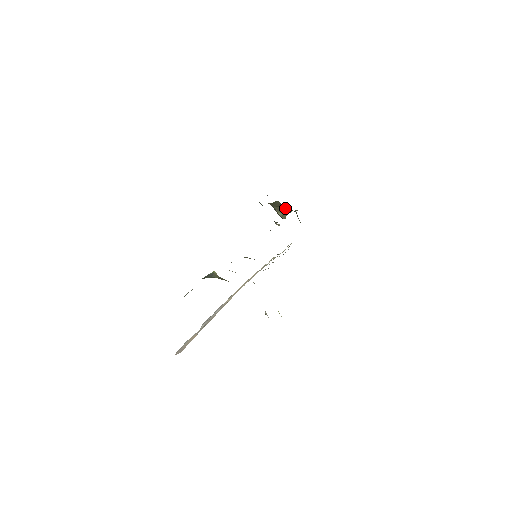
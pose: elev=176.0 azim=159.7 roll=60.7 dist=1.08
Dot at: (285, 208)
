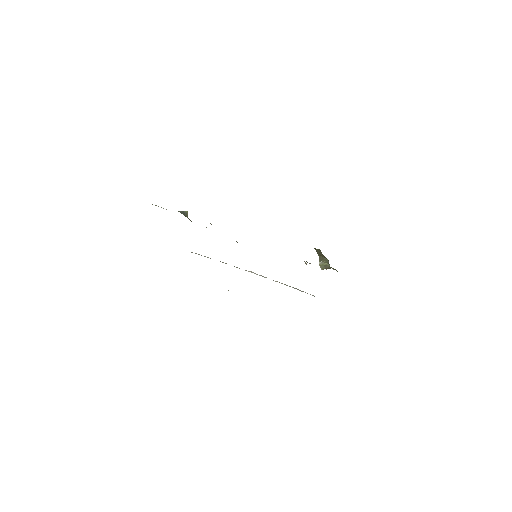
Dot at: (326, 261)
